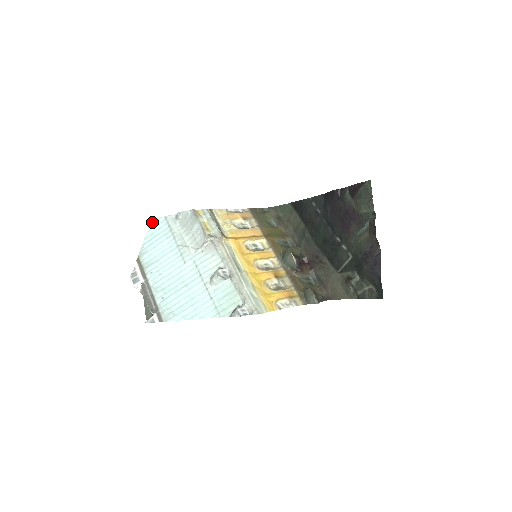
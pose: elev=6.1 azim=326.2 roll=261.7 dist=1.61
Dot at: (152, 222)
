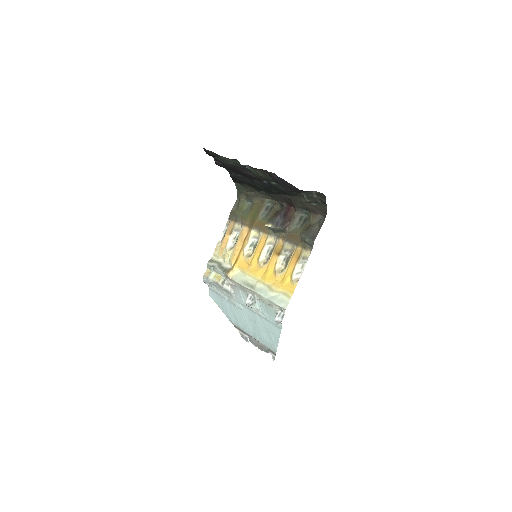
Dot at: (211, 297)
